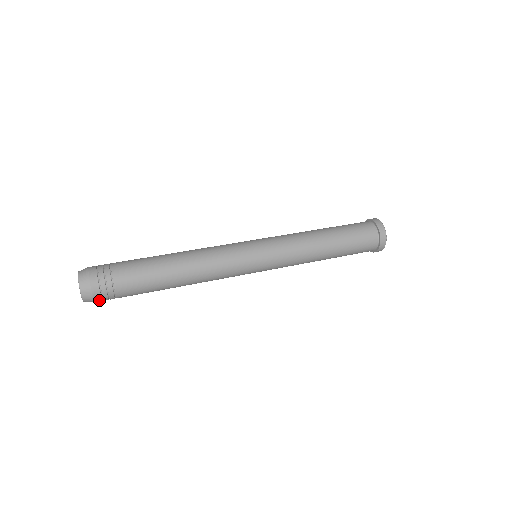
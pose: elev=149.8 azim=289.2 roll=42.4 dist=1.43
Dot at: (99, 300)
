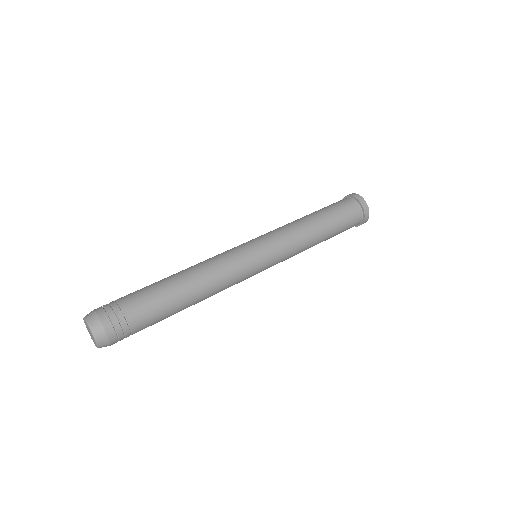
Dot at: (114, 343)
